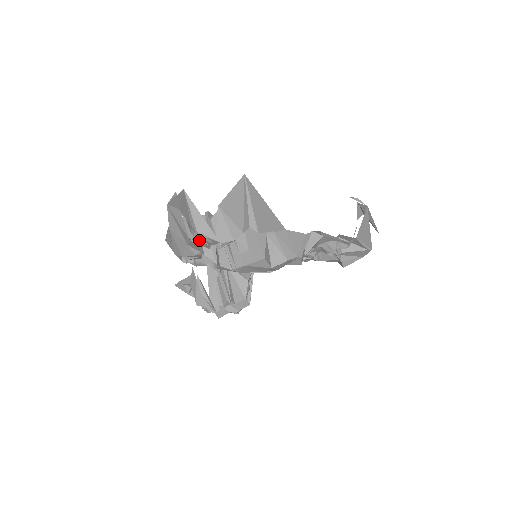
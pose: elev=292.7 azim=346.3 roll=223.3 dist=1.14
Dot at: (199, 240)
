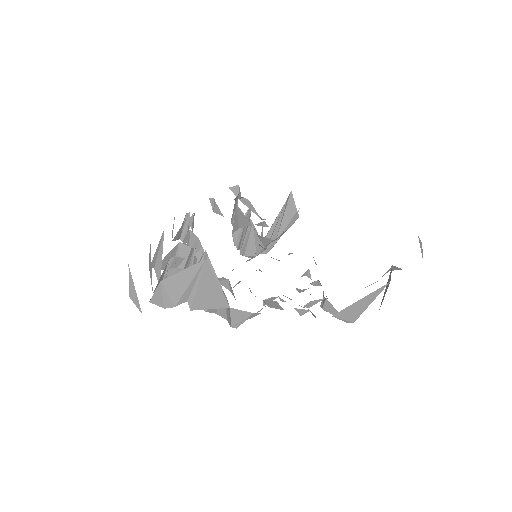
Dot at: (151, 280)
